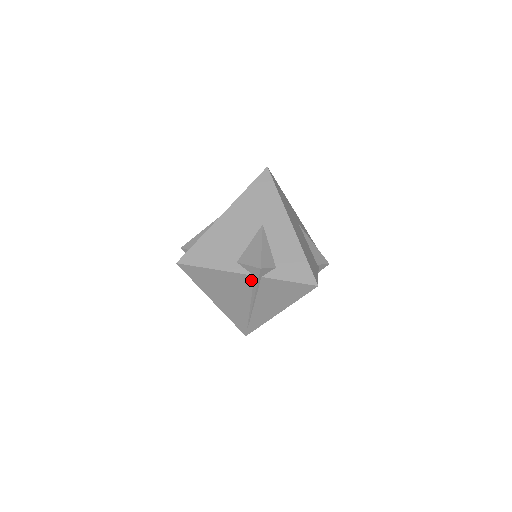
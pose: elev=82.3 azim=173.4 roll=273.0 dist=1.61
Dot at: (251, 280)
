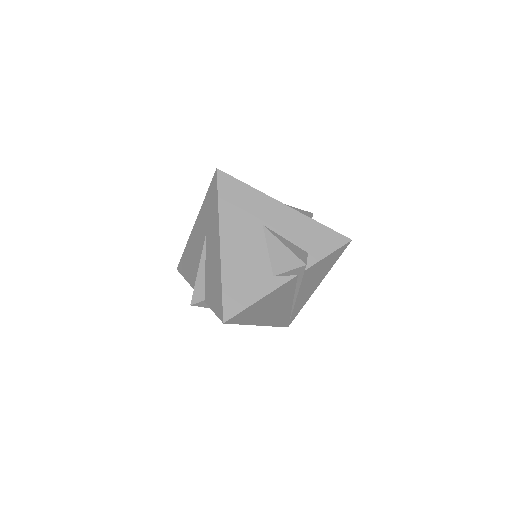
Dot at: (295, 281)
